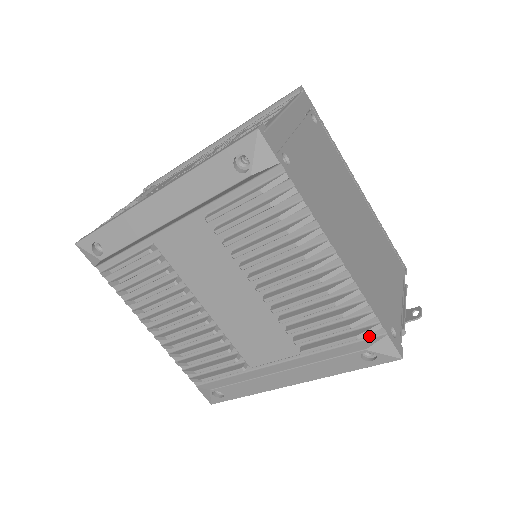
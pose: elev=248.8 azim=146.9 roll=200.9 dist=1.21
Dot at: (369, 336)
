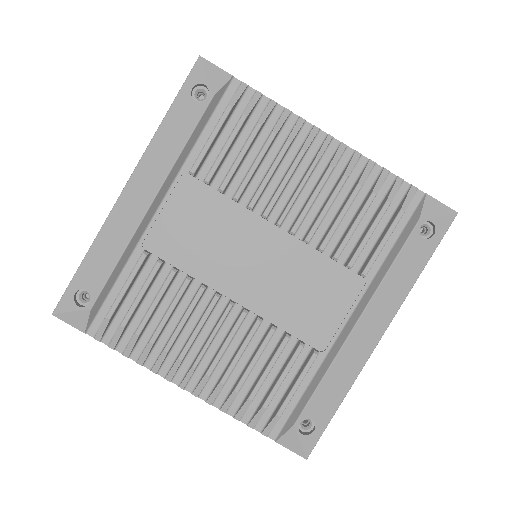
Dot at: (412, 209)
